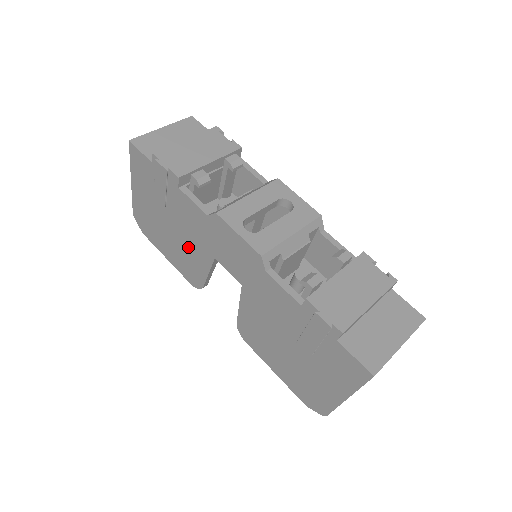
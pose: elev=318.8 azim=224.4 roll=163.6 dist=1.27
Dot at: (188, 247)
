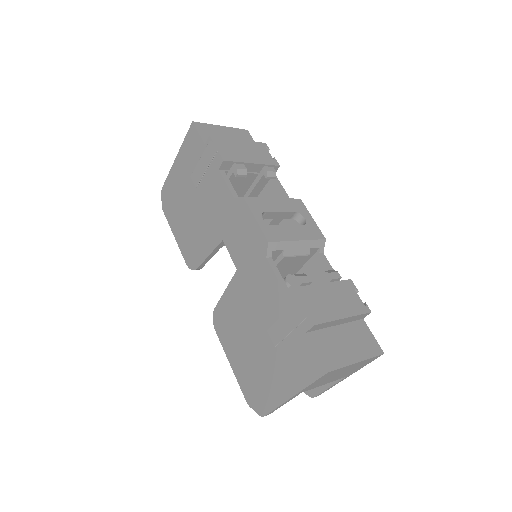
Dot at: (201, 227)
